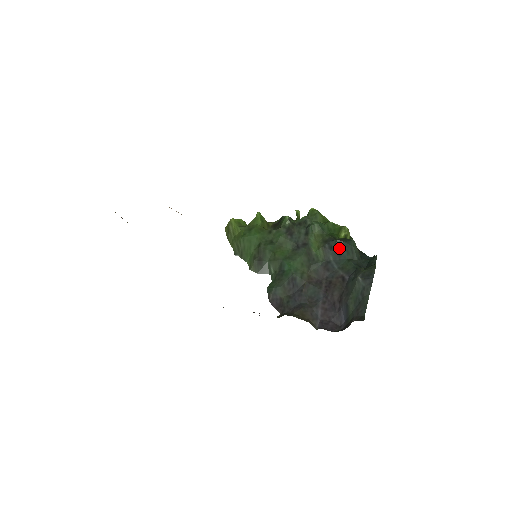
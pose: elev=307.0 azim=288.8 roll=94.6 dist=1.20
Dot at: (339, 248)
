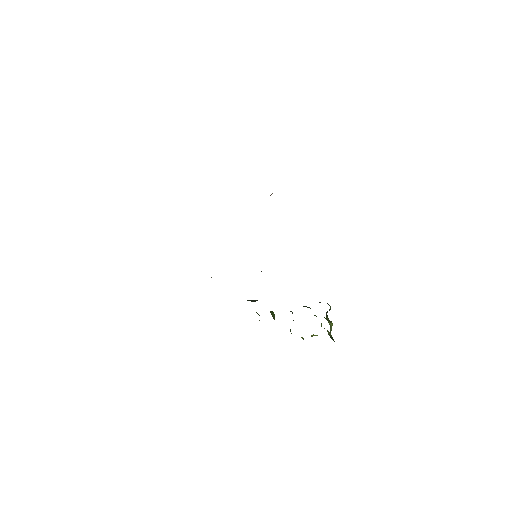
Dot at: occluded
